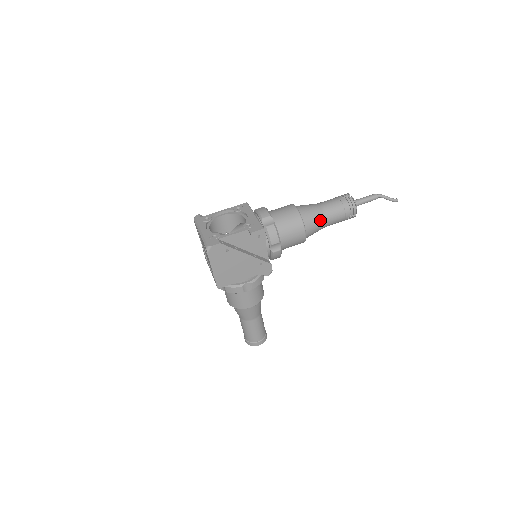
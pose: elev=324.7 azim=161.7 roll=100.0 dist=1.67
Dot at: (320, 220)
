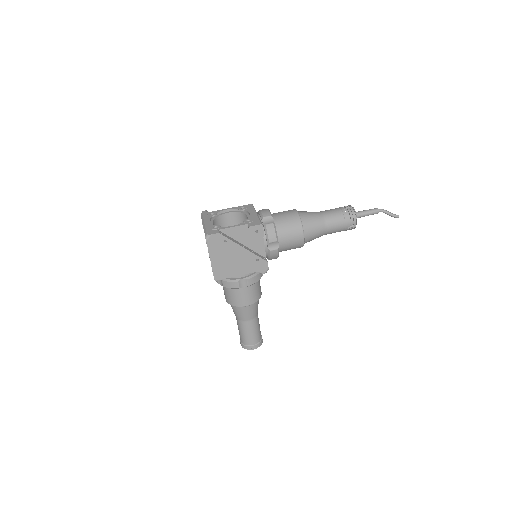
Dot at: (319, 226)
